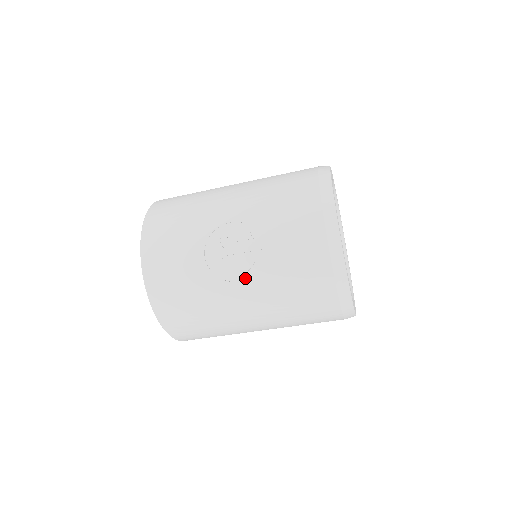
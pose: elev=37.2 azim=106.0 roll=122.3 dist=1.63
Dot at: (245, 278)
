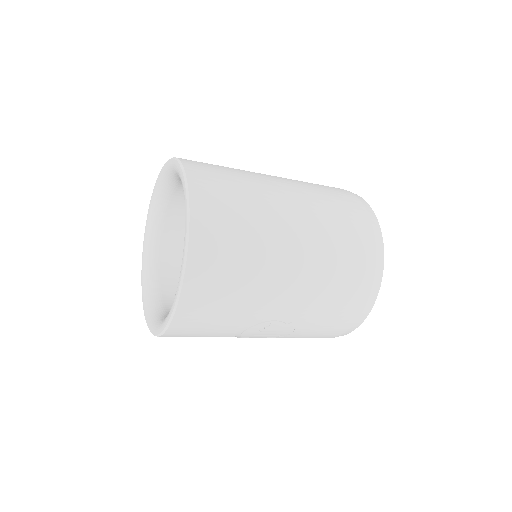
Dot at: occluded
